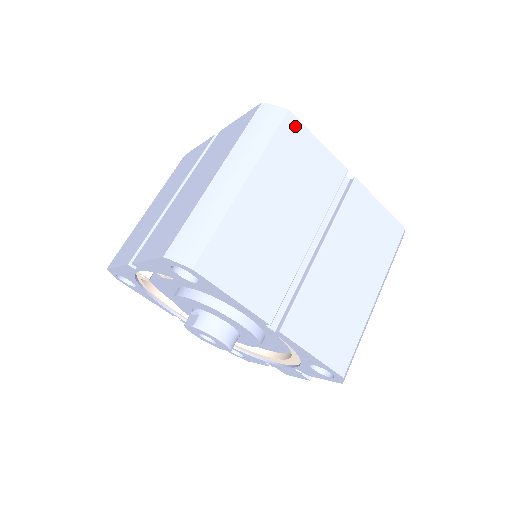
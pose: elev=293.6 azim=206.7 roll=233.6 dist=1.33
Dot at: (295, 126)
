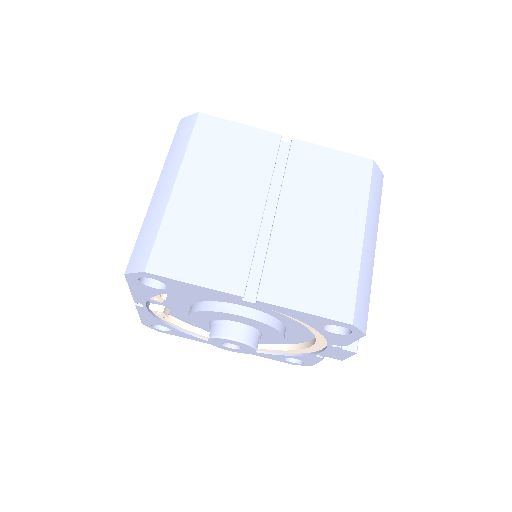
Dot at: (210, 122)
